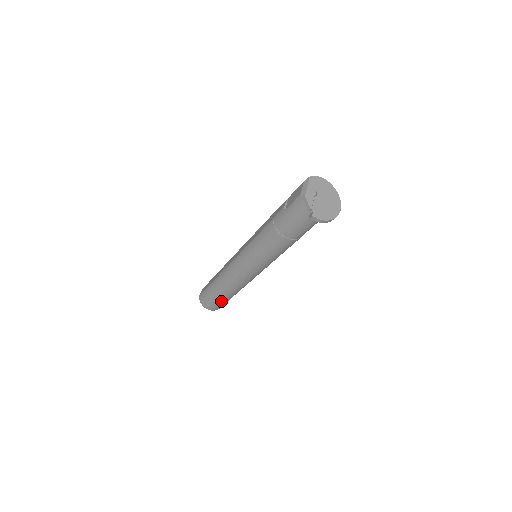
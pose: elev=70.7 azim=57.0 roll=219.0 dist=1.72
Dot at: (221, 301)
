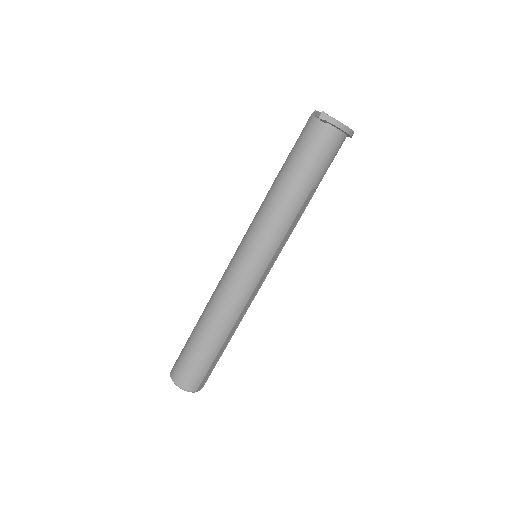
Dot at: (200, 357)
